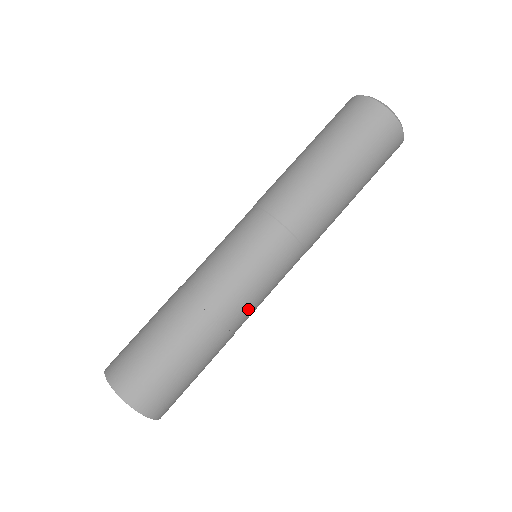
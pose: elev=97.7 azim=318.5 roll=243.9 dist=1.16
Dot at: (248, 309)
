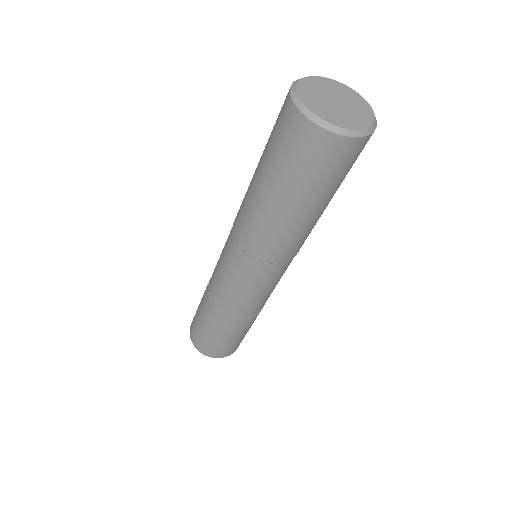
Dot at: occluded
